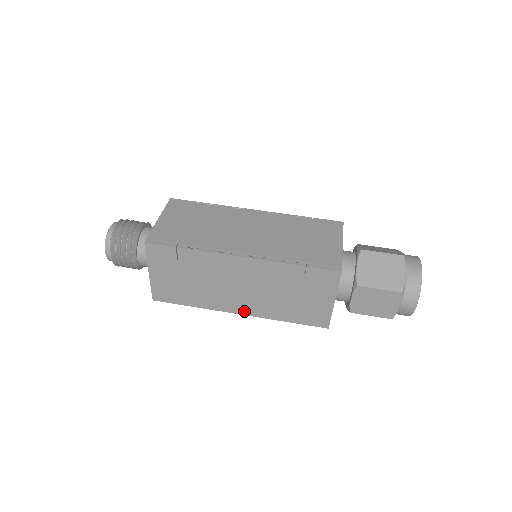
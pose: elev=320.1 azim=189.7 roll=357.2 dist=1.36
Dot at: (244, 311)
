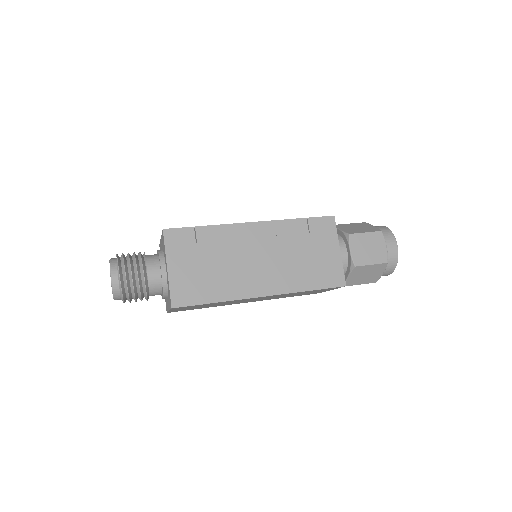
Dot at: (268, 290)
